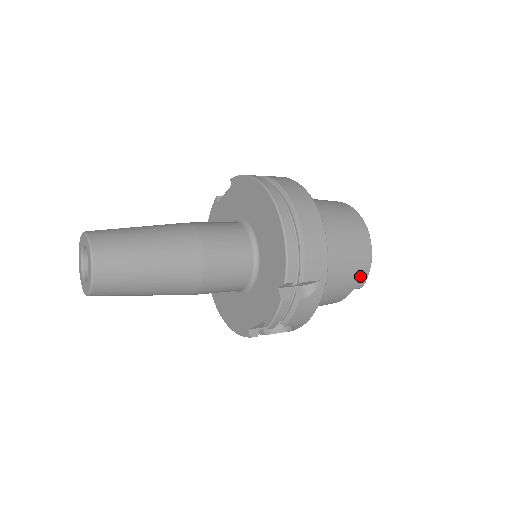
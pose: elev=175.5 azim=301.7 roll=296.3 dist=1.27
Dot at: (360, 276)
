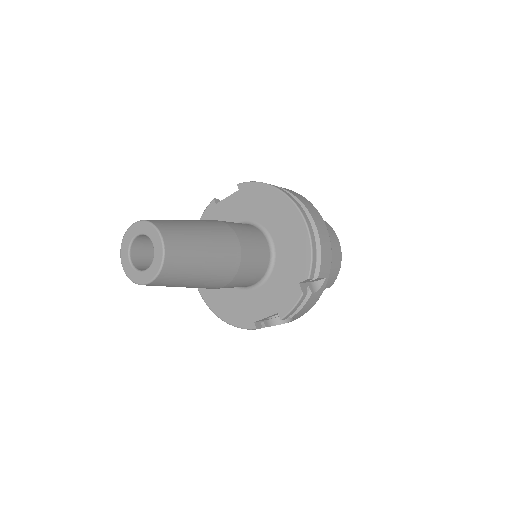
Dot at: (333, 277)
